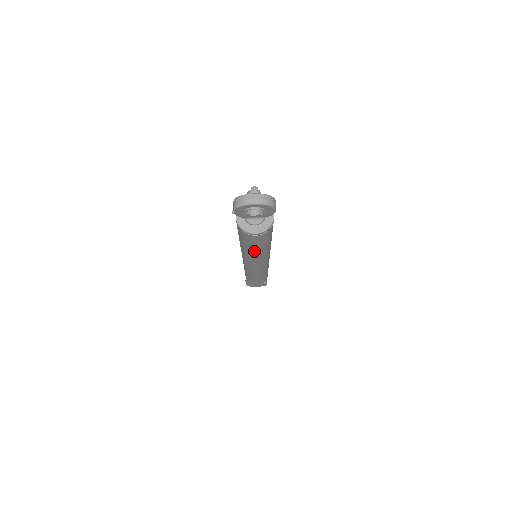
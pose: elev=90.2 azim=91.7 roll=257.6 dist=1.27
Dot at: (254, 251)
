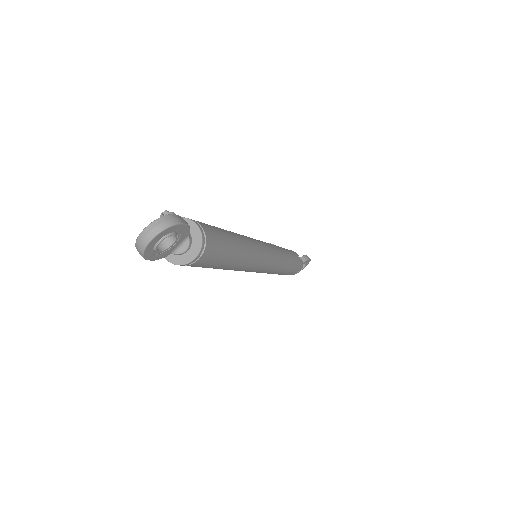
Dot at: (229, 265)
